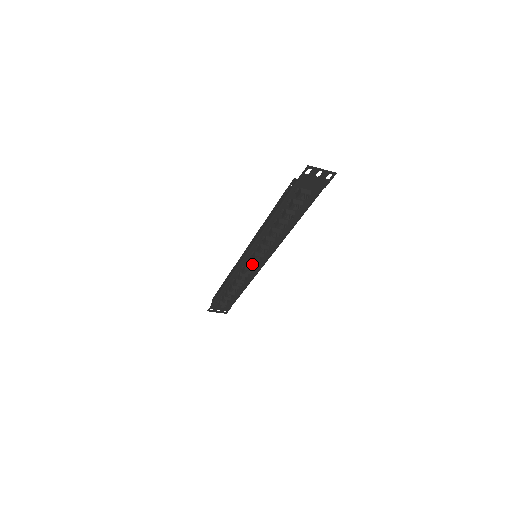
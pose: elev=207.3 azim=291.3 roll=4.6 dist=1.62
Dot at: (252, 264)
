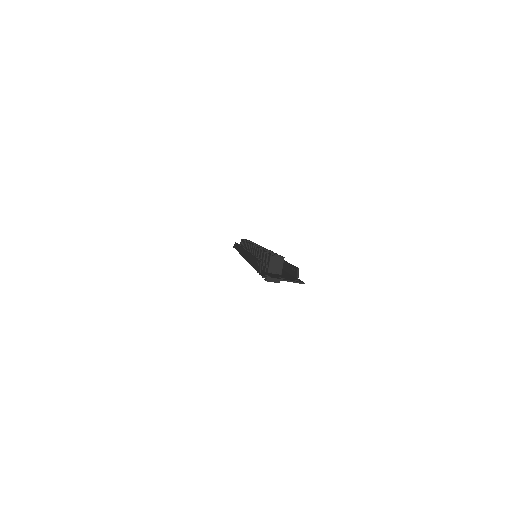
Dot at: occluded
